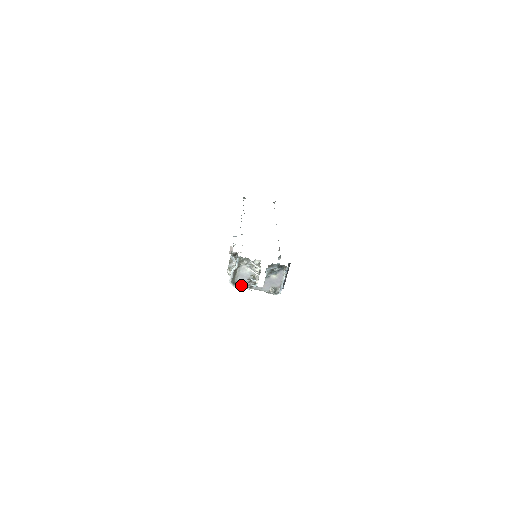
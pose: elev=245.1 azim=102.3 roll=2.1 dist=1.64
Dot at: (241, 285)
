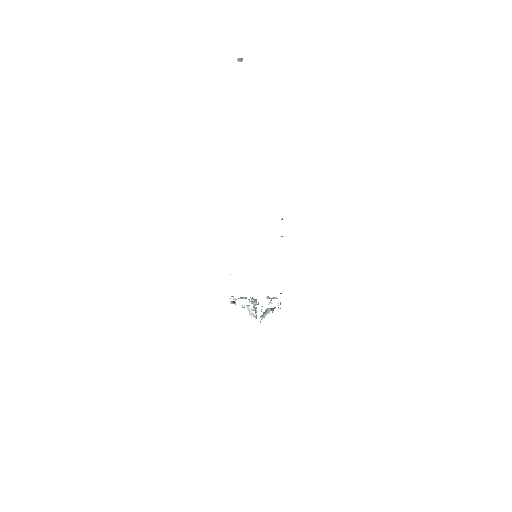
Dot at: (245, 297)
